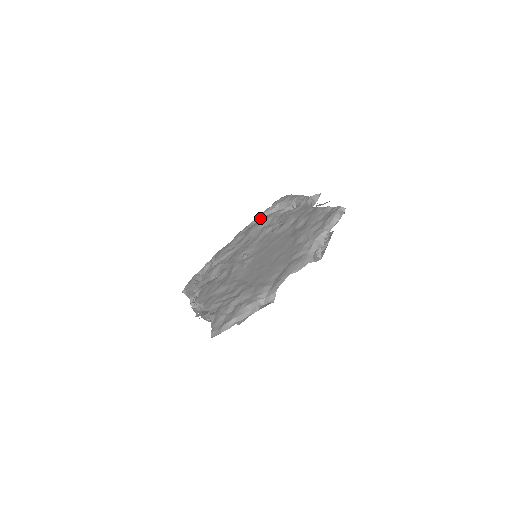
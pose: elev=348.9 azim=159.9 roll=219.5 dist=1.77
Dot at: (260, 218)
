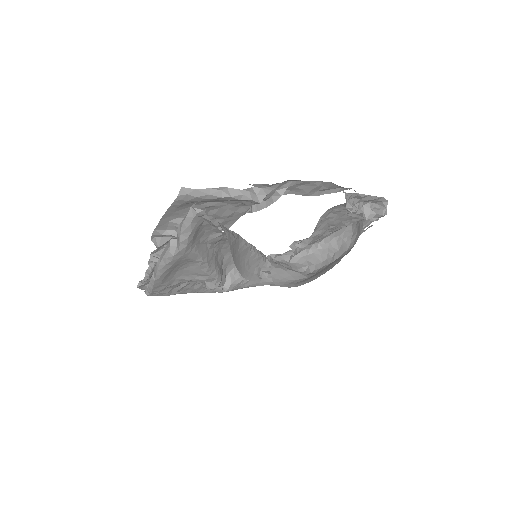
Dot at: occluded
